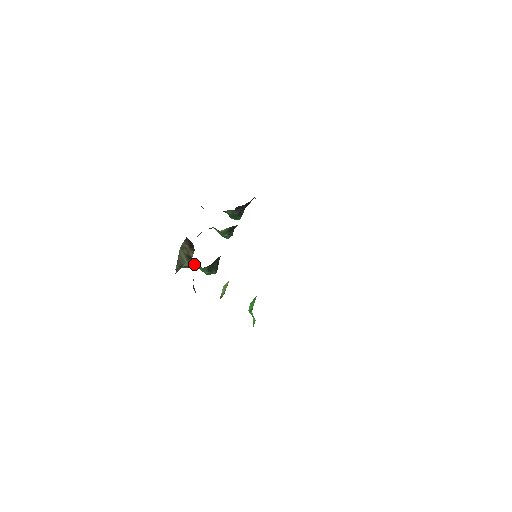
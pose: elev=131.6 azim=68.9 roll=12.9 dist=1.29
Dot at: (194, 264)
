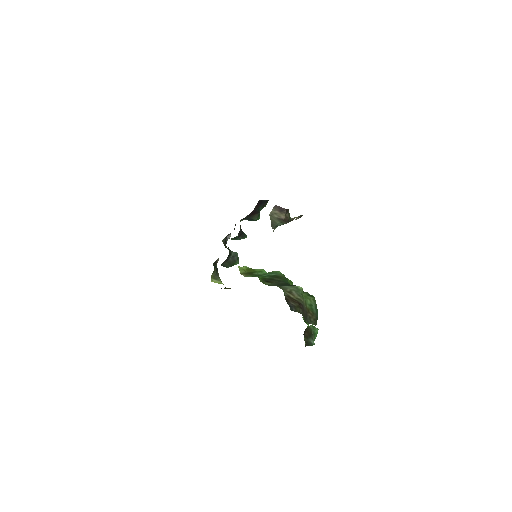
Dot at: (300, 216)
